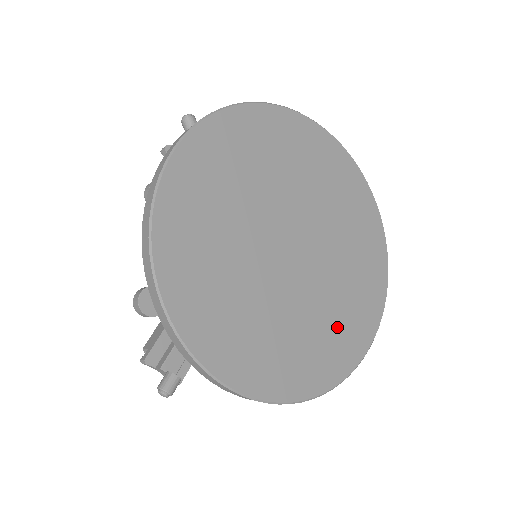
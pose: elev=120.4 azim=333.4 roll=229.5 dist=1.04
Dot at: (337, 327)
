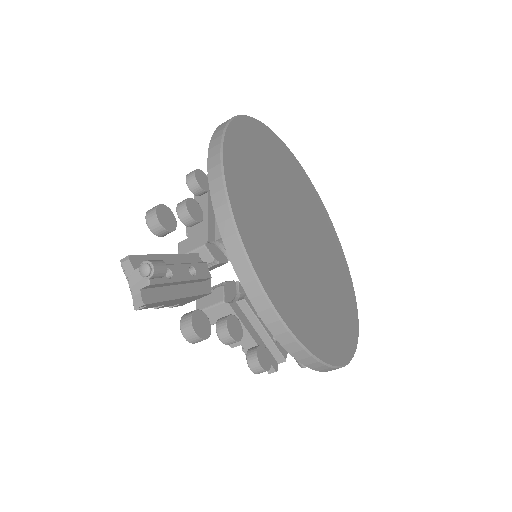
Dot at: (321, 318)
